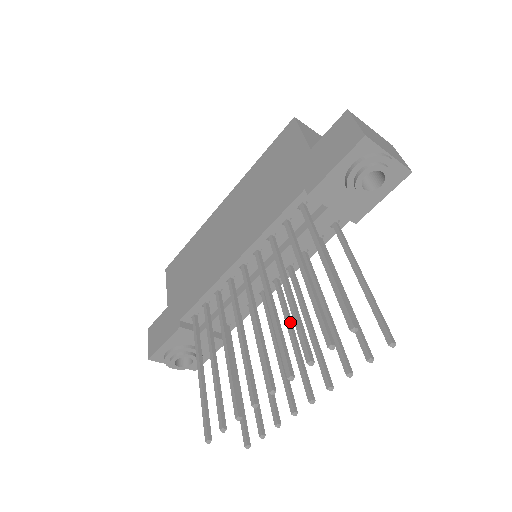
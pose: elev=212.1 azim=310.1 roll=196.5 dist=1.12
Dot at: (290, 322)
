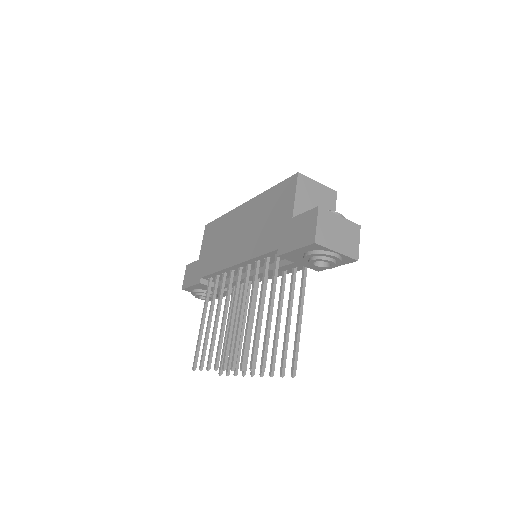
Dot at: occluded
